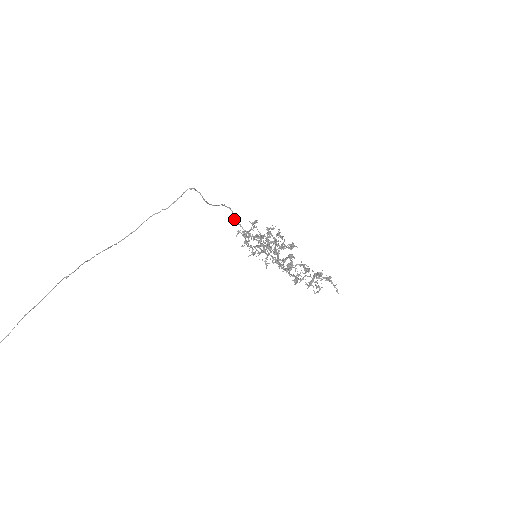
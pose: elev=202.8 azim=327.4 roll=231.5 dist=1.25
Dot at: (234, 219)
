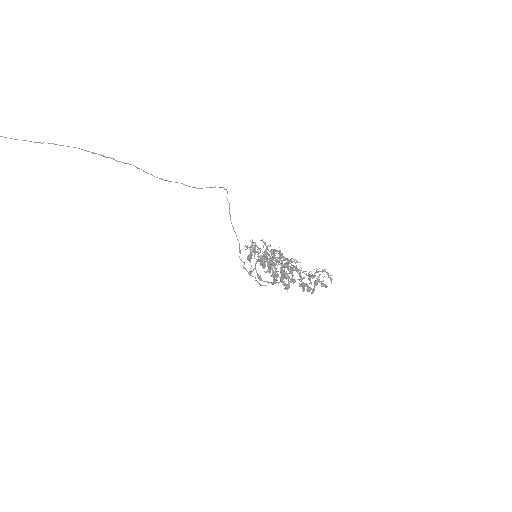
Dot at: (243, 266)
